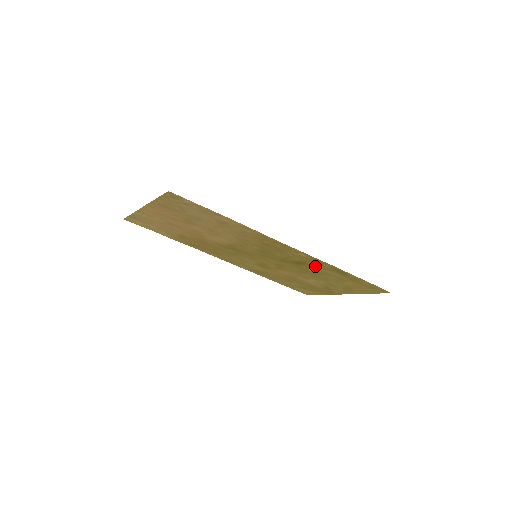
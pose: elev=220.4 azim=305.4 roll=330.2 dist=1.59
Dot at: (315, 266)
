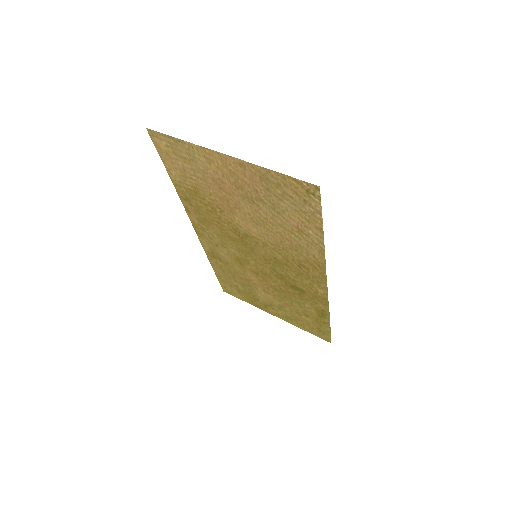
Dot at: (307, 298)
